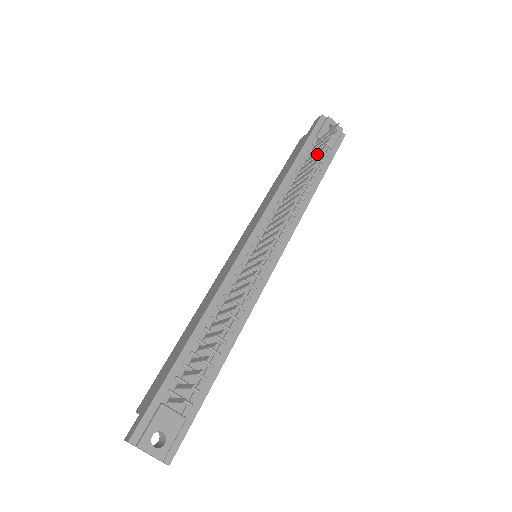
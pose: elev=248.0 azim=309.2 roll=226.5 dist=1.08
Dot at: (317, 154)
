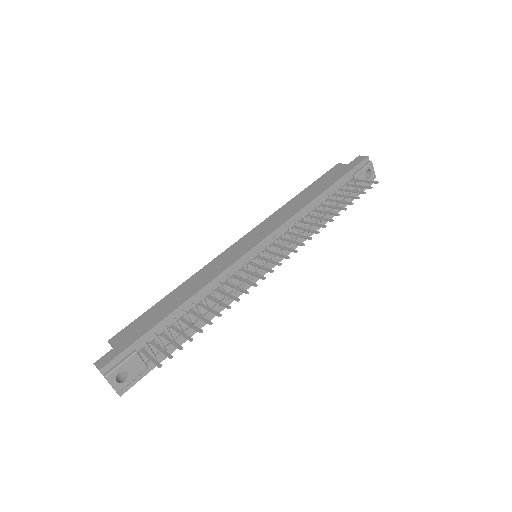
Dot at: occluded
